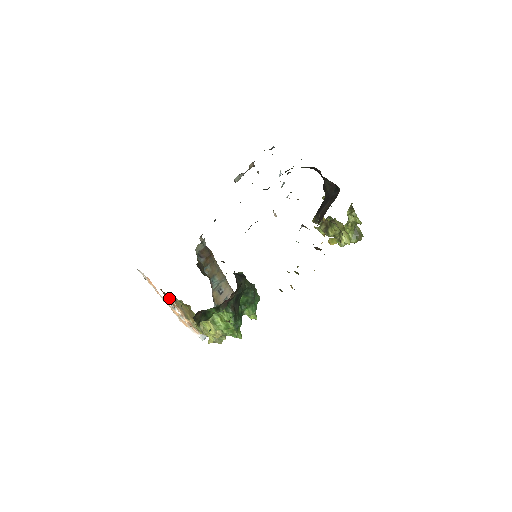
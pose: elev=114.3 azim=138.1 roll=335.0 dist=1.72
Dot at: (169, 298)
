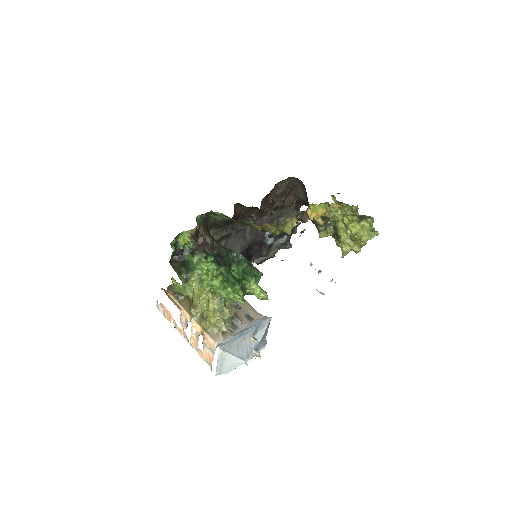
Dot at: (173, 300)
